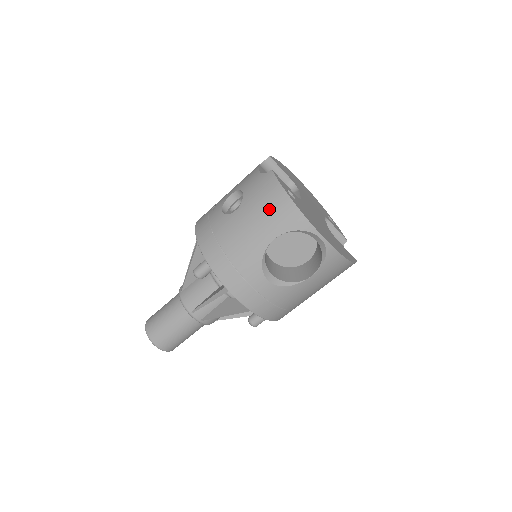
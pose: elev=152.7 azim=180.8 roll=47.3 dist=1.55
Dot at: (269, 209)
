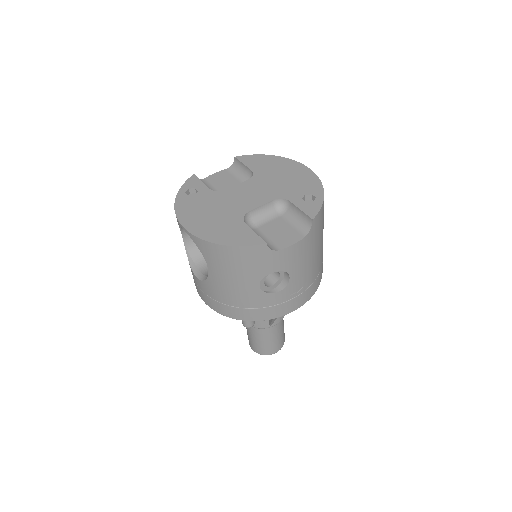
Dot at: occluded
